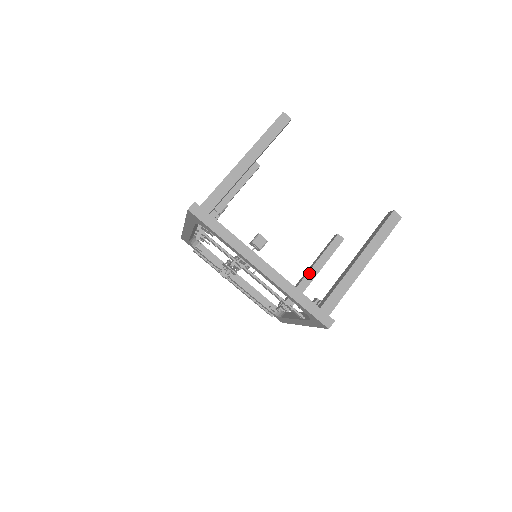
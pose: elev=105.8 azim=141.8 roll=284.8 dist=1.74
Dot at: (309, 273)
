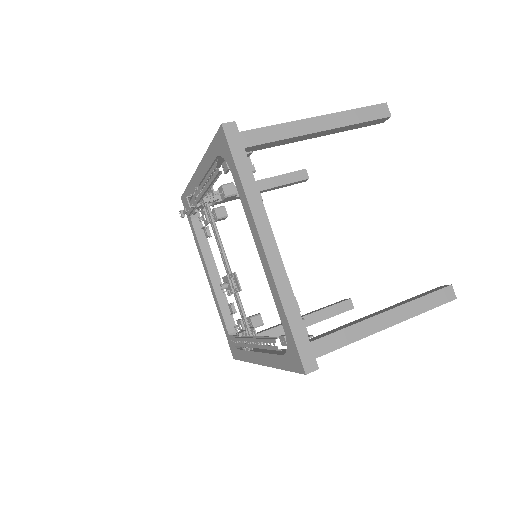
Dot at: (373, 314)
